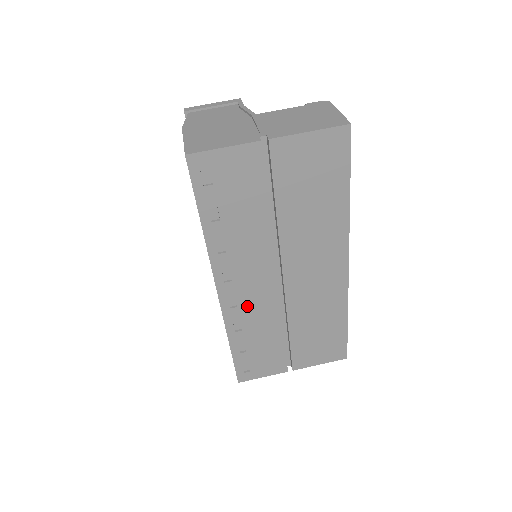
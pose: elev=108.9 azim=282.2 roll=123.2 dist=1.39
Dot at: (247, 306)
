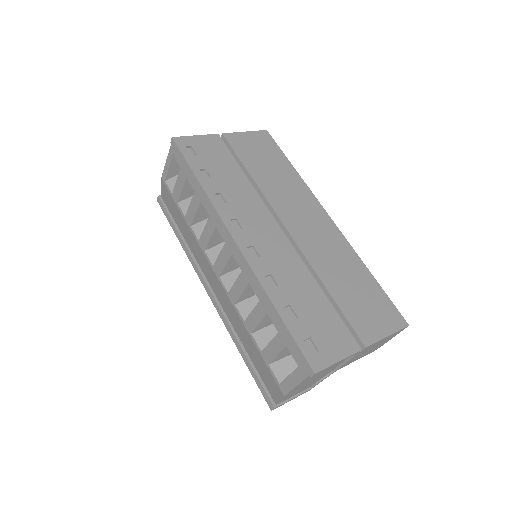
Dot at: (269, 256)
